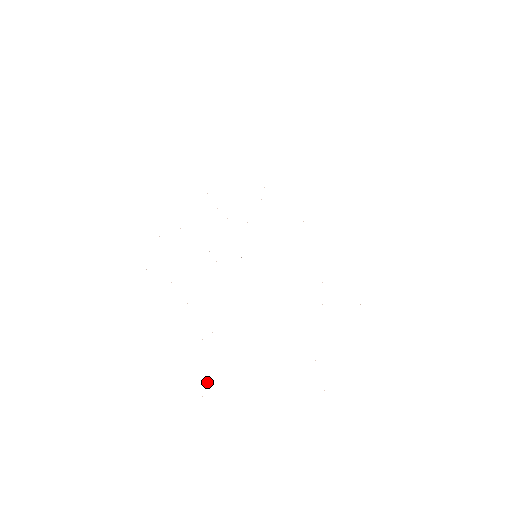
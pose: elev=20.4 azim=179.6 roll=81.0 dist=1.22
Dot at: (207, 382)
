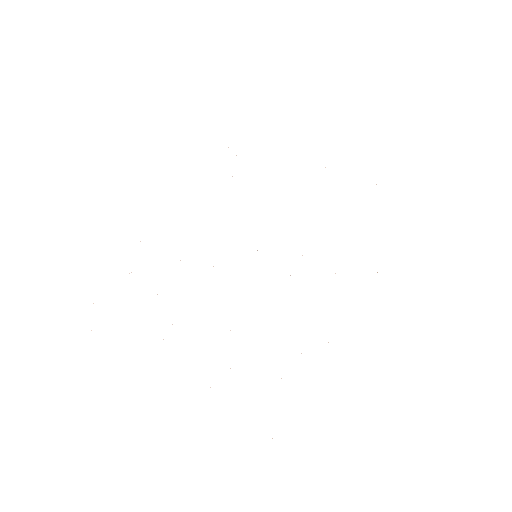
Dot at: occluded
